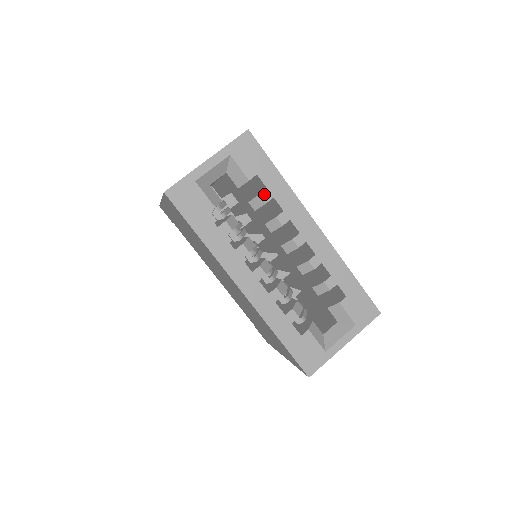
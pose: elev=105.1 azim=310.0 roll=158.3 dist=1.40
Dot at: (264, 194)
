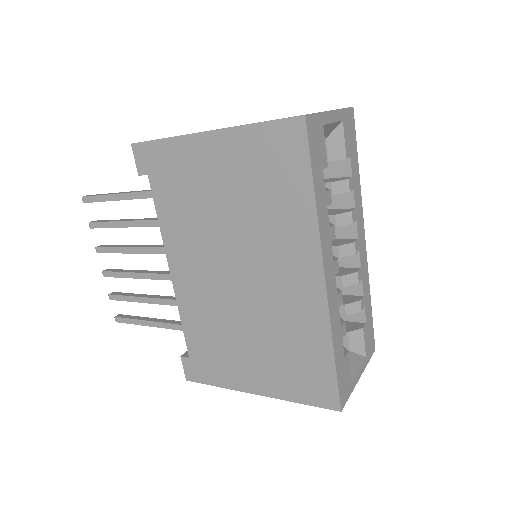
Dot at: (350, 181)
